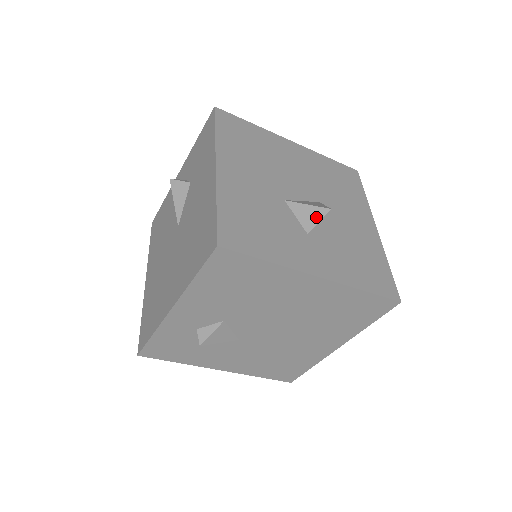
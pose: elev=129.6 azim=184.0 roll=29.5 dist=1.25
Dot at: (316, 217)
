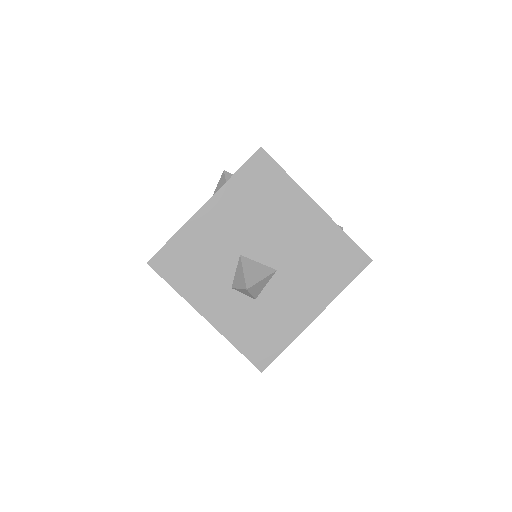
Dot at: (240, 284)
